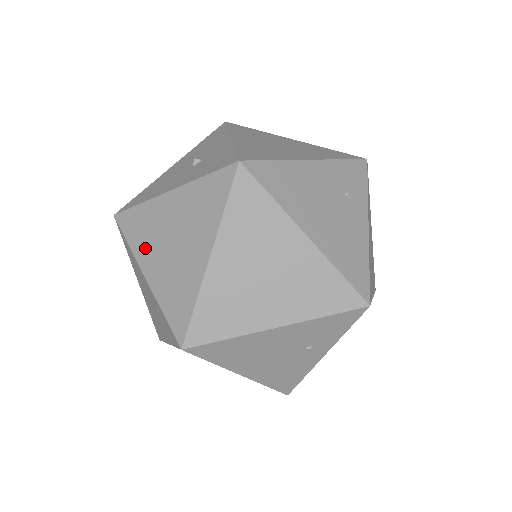
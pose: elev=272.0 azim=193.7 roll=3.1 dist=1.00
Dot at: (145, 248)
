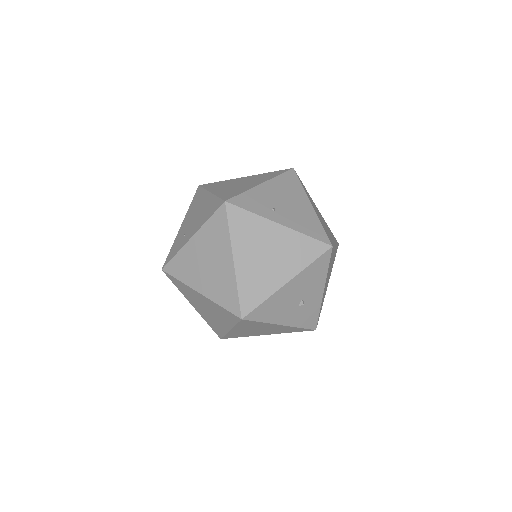
Dot at: (243, 328)
